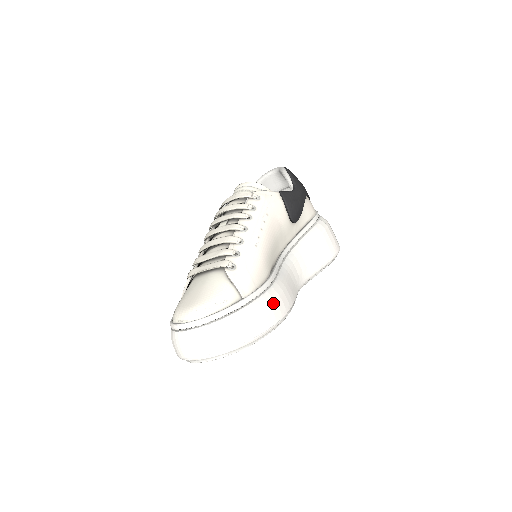
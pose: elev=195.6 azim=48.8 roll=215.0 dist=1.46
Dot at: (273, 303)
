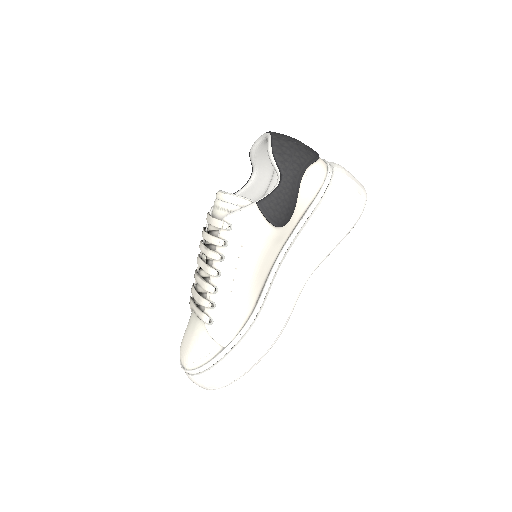
Dot at: (256, 342)
